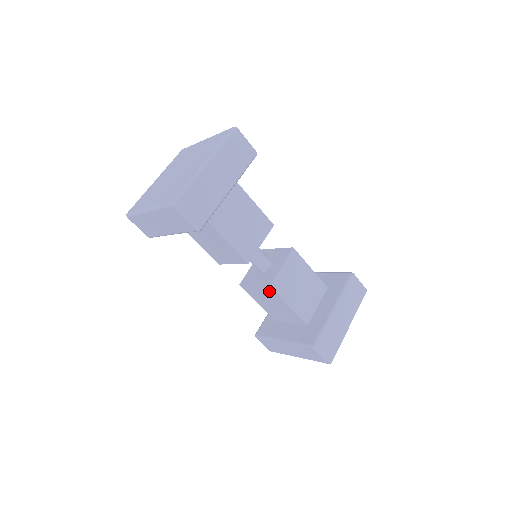
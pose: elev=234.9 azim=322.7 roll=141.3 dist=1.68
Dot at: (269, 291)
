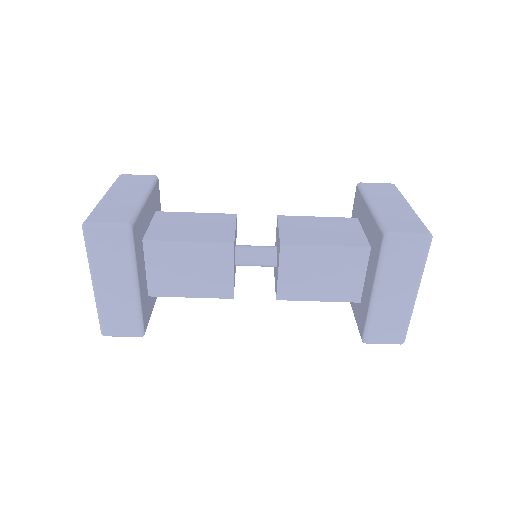
Dot at: occluded
